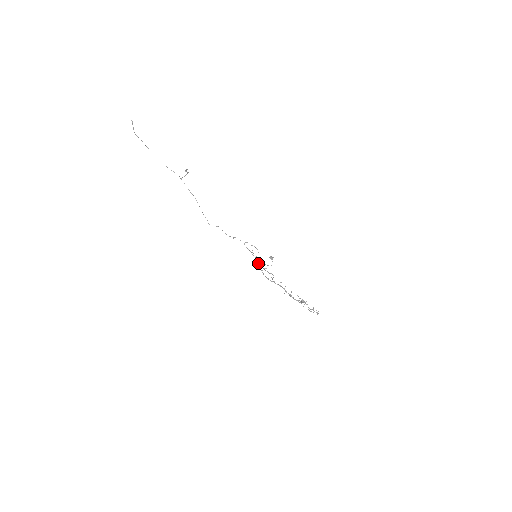
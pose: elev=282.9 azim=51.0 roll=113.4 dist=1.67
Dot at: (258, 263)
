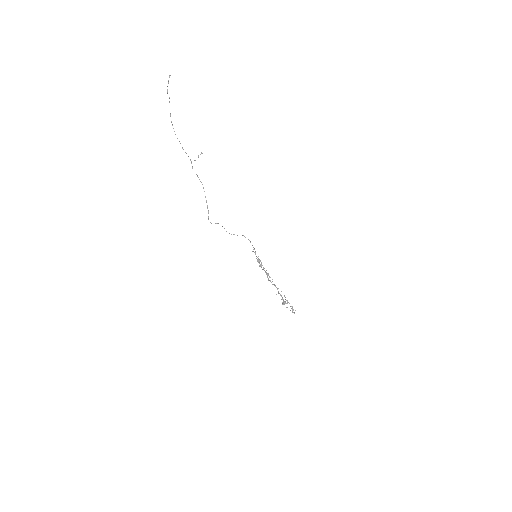
Dot at: (261, 262)
